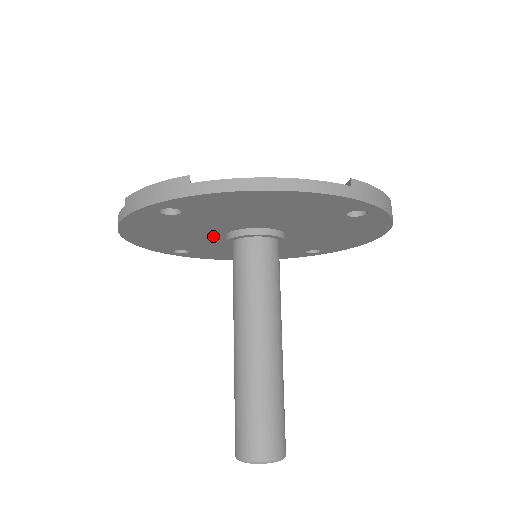
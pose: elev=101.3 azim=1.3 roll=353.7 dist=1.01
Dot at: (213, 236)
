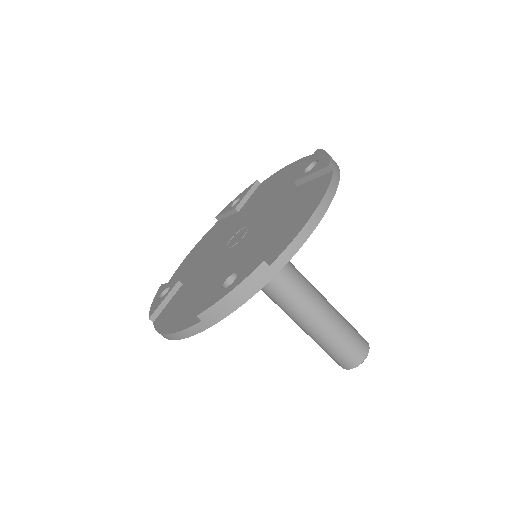
Dot at: occluded
